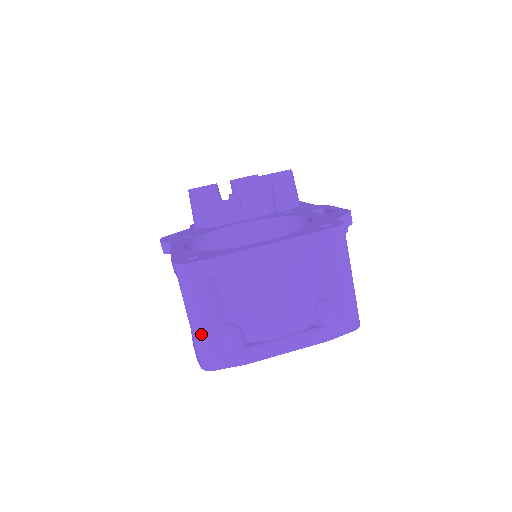
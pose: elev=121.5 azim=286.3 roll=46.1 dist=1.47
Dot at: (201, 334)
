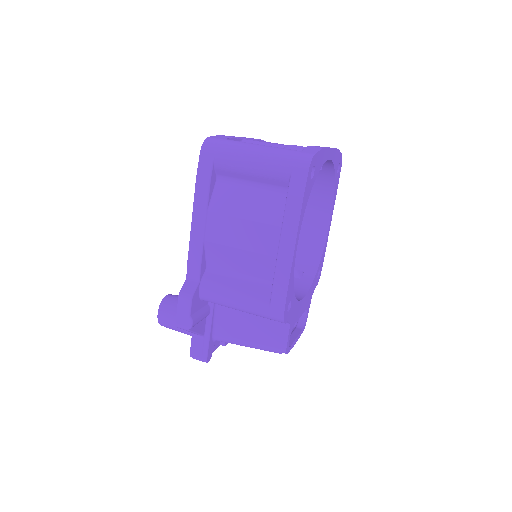
Dot at: (273, 150)
